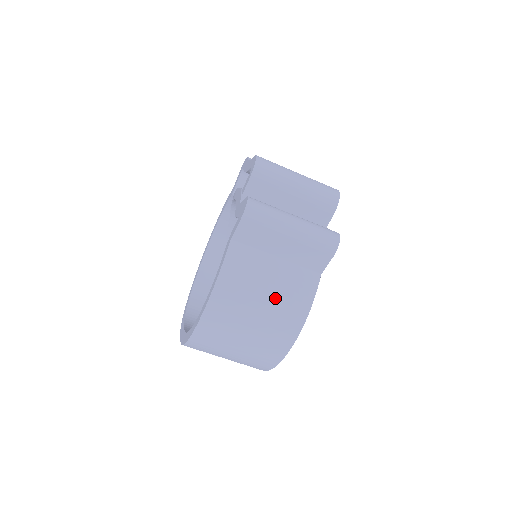
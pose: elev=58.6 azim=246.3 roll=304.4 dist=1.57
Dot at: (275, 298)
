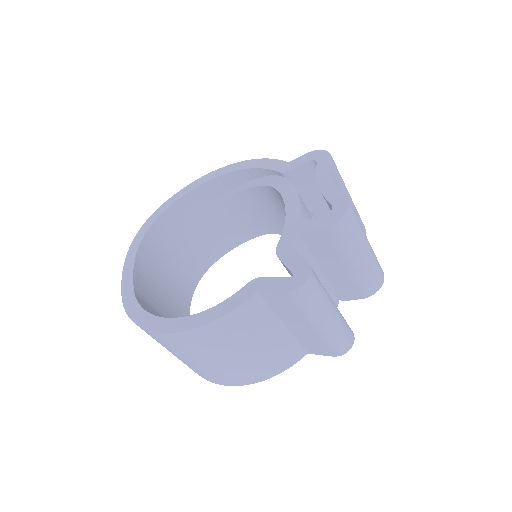
Dot at: (252, 357)
